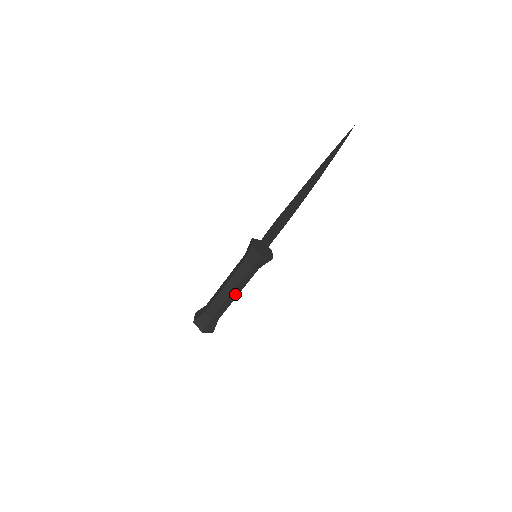
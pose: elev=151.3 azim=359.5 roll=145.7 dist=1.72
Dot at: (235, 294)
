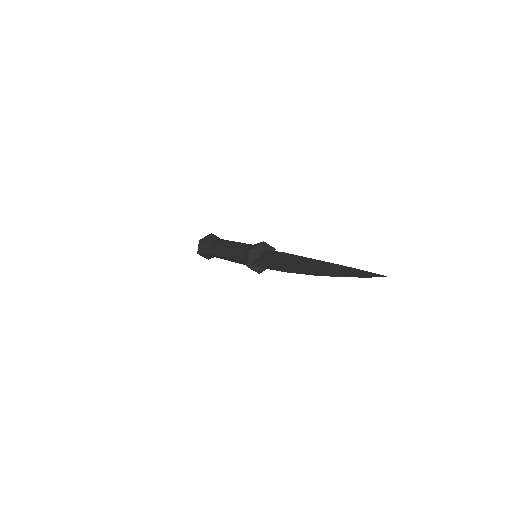
Dot at: (228, 259)
